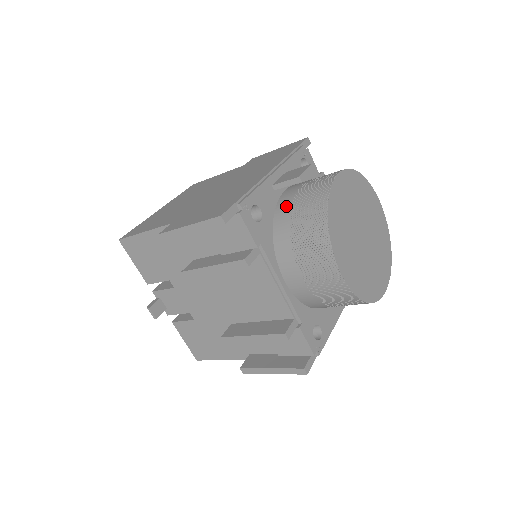
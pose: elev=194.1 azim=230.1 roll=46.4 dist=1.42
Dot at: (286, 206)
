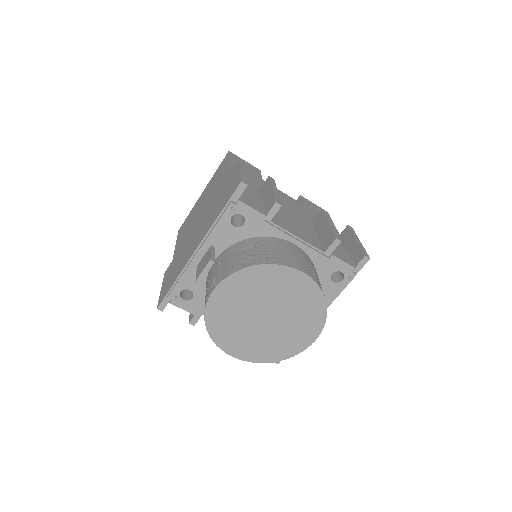
Dot at: occluded
